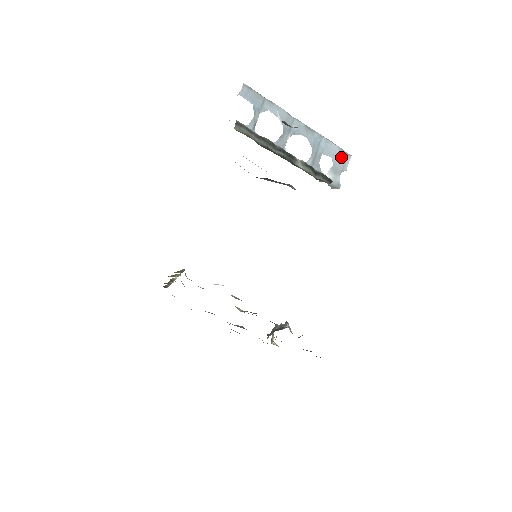
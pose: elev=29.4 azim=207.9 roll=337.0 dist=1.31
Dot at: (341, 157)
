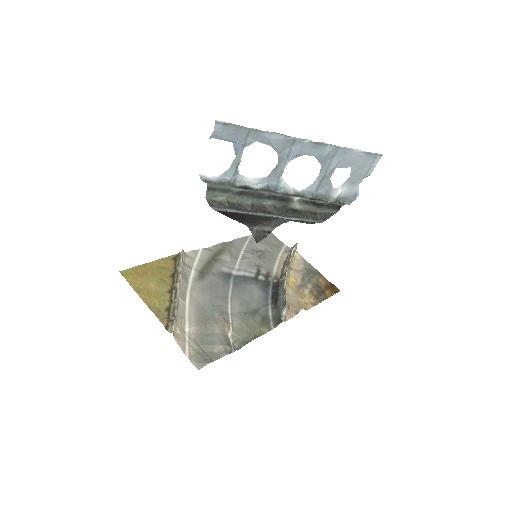
Dot at: (365, 162)
